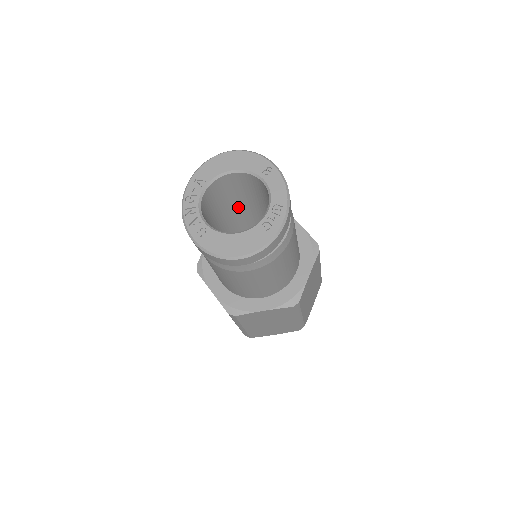
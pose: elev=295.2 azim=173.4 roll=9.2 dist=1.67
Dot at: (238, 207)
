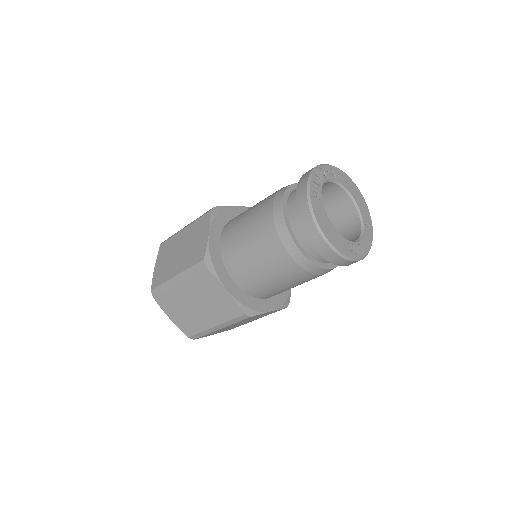
Dot at: occluded
